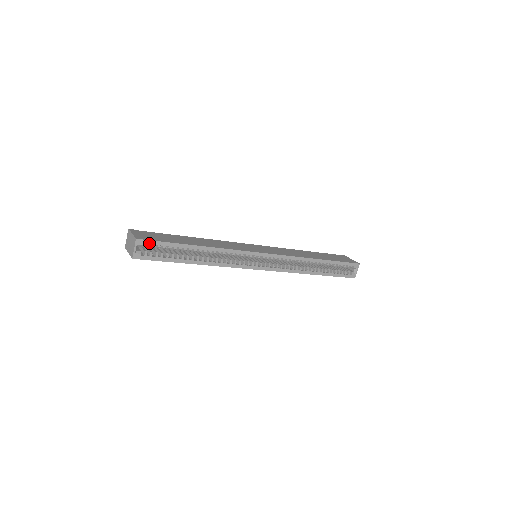
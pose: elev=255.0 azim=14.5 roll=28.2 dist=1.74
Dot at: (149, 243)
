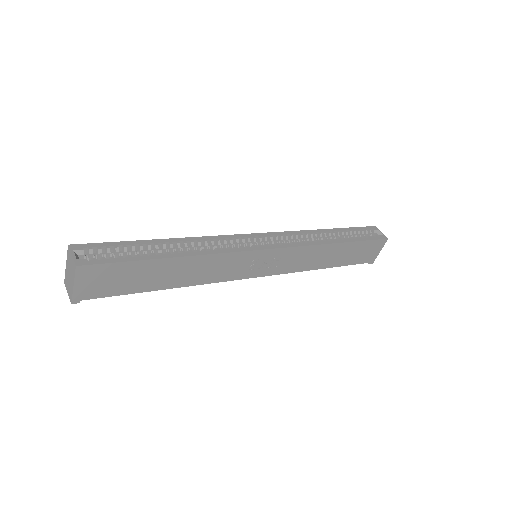
Dot at: (91, 247)
